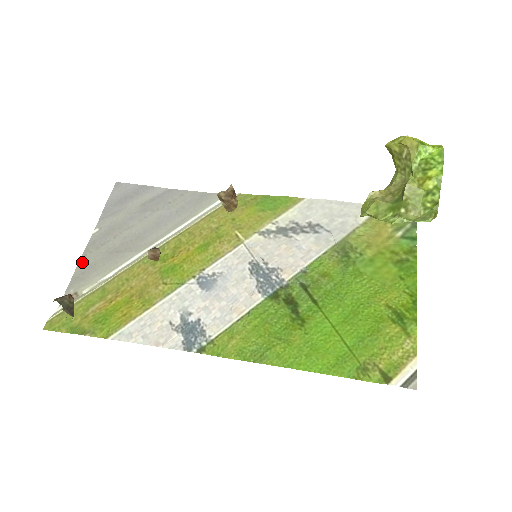
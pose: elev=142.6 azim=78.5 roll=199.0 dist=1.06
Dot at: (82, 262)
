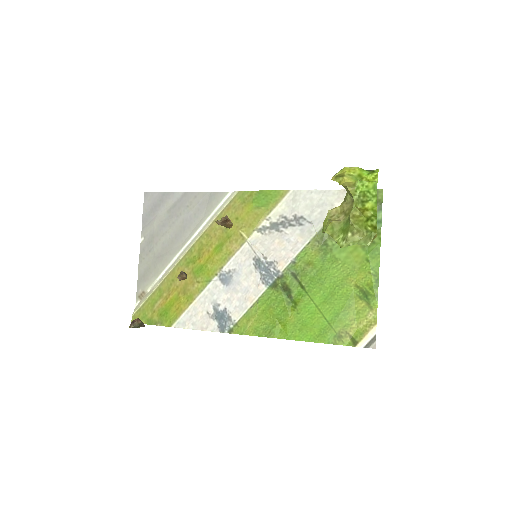
Dot at: (140, 267)
